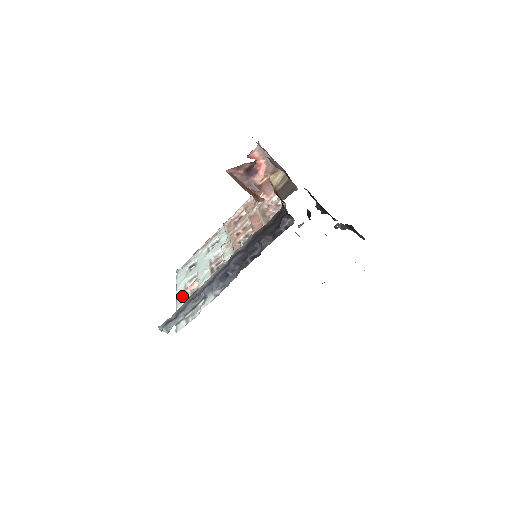
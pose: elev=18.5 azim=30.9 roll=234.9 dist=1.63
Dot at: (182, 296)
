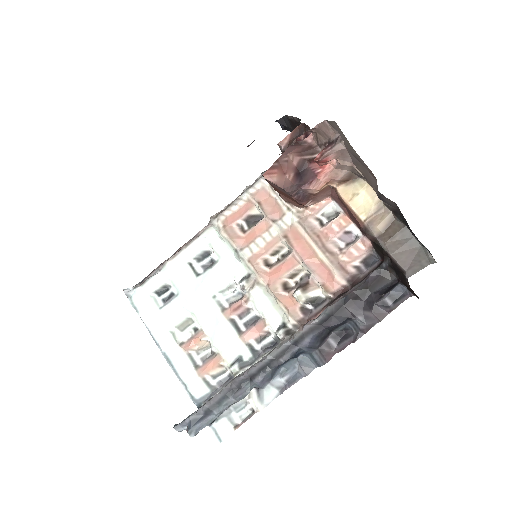
Dot at: (183, 361)
